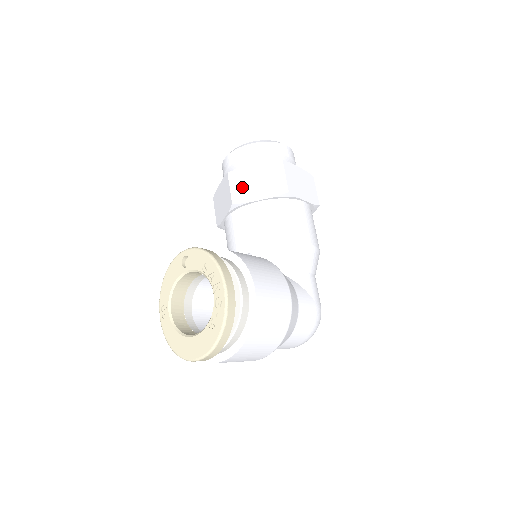
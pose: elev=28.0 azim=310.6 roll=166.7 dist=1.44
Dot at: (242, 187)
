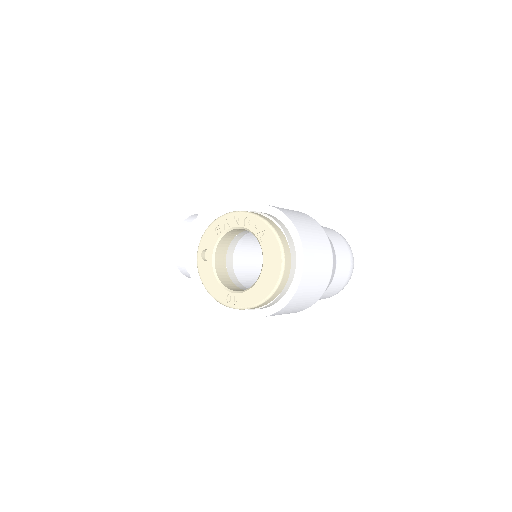
Dot at: (199, 239)
